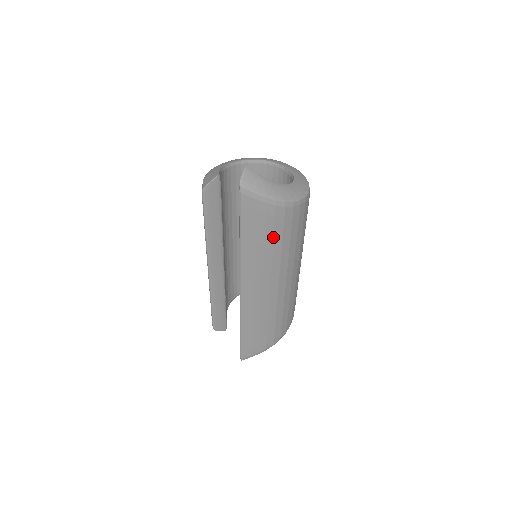
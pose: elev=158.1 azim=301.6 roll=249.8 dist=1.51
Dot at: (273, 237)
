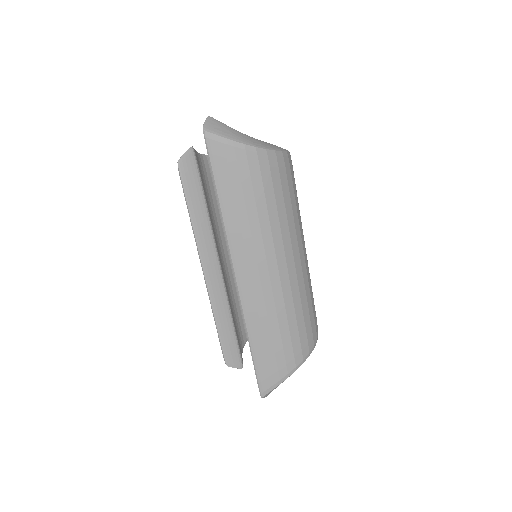
Dot at: (253, 193)
